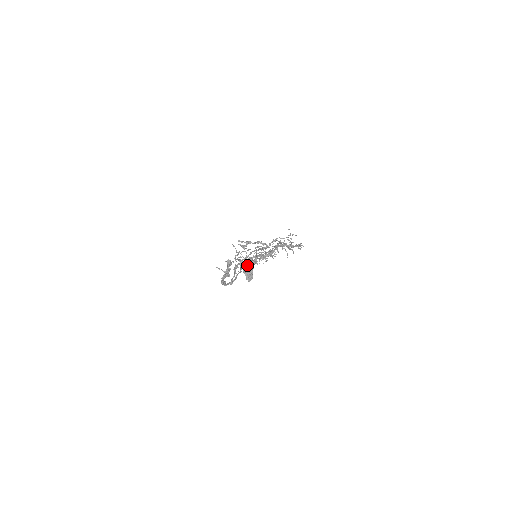
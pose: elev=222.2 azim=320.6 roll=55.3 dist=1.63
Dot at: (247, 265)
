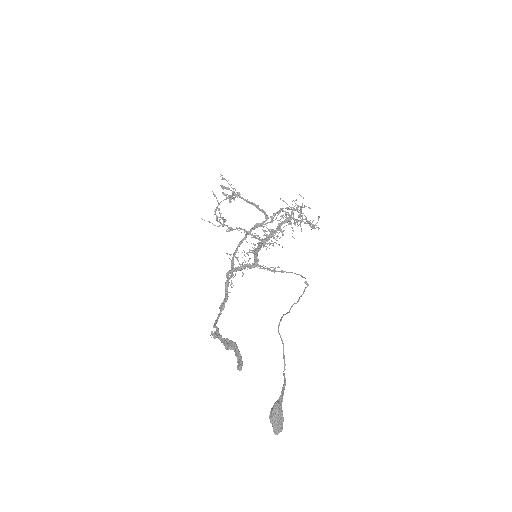
Dot at: (277, 411)
